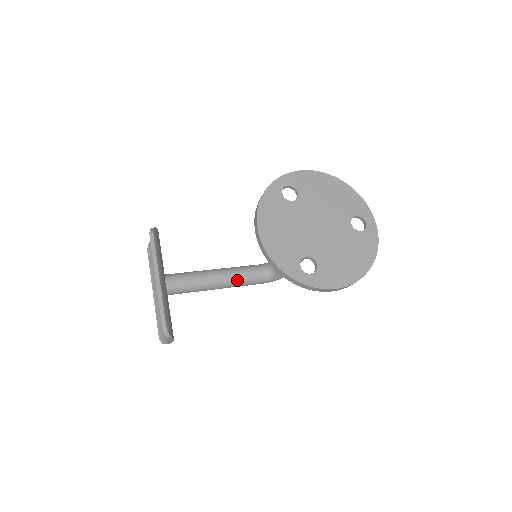
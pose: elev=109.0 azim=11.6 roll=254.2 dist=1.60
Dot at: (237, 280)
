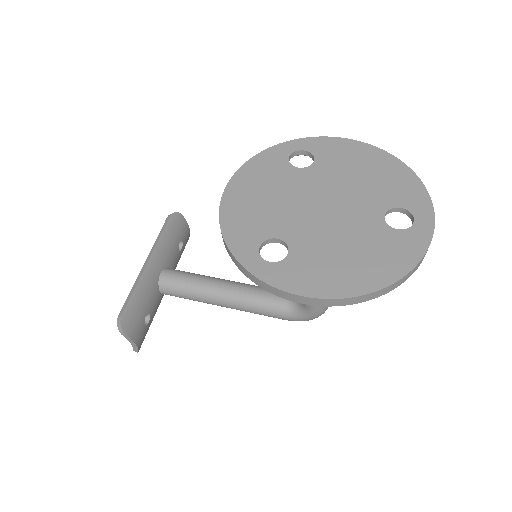
Dot at: (248, 300)
